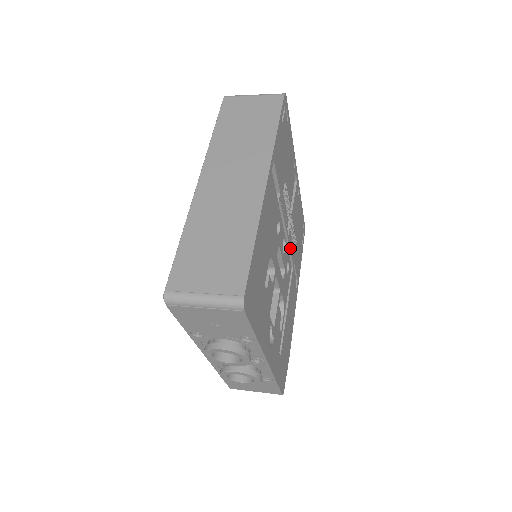
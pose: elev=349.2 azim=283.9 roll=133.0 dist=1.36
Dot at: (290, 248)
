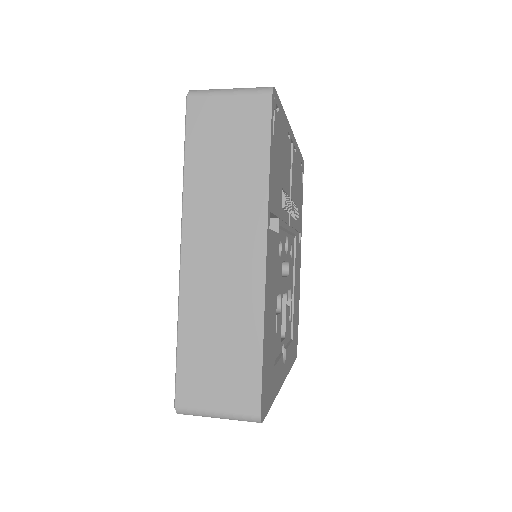
Dot at: (292, 231)
